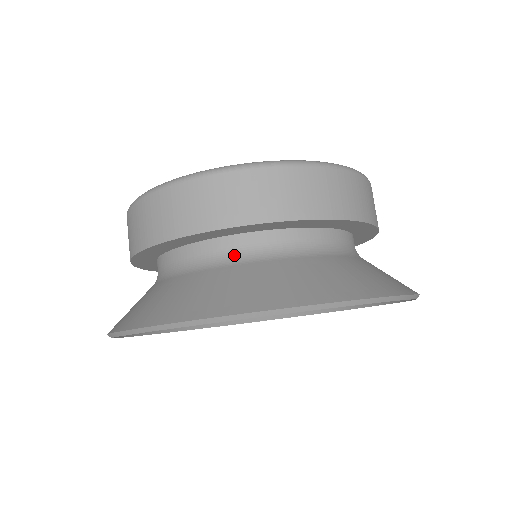
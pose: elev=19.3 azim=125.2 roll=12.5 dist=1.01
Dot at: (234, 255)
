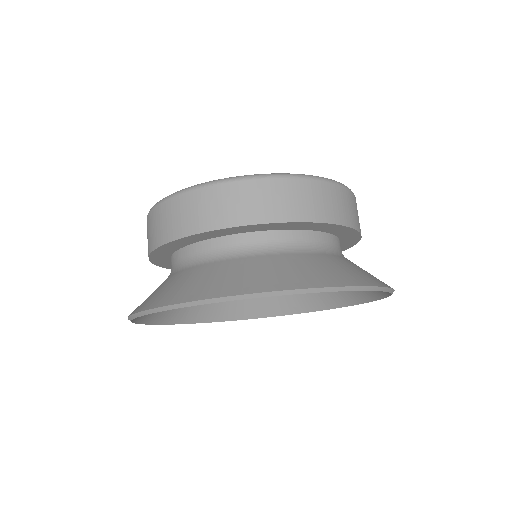
Dot at: (251, 249)
